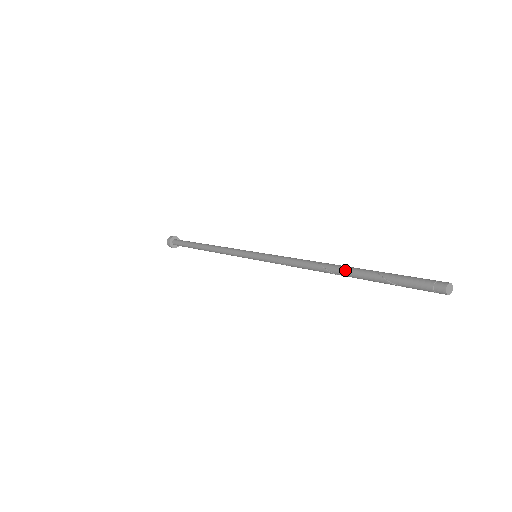
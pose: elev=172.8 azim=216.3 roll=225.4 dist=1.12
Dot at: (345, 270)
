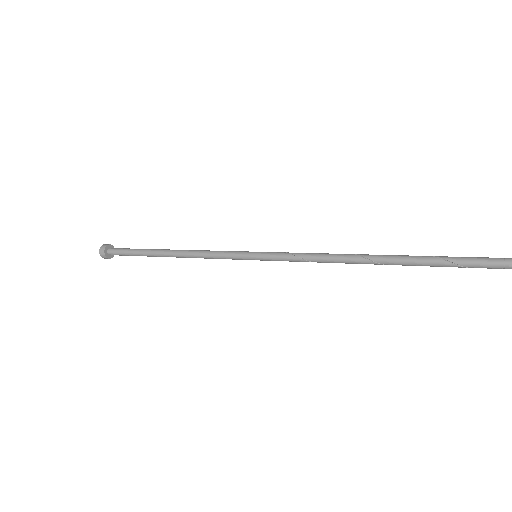
Dot at: (393, 257)
